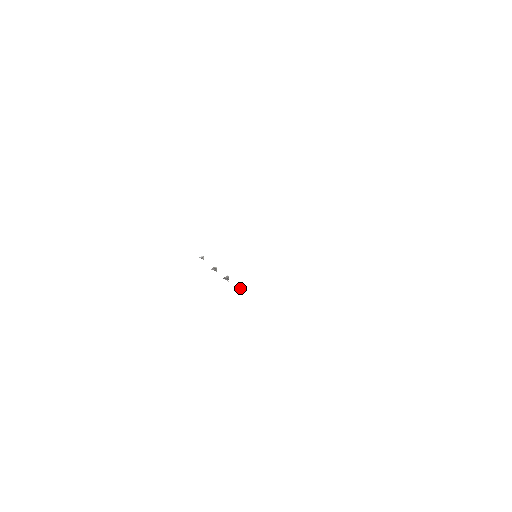
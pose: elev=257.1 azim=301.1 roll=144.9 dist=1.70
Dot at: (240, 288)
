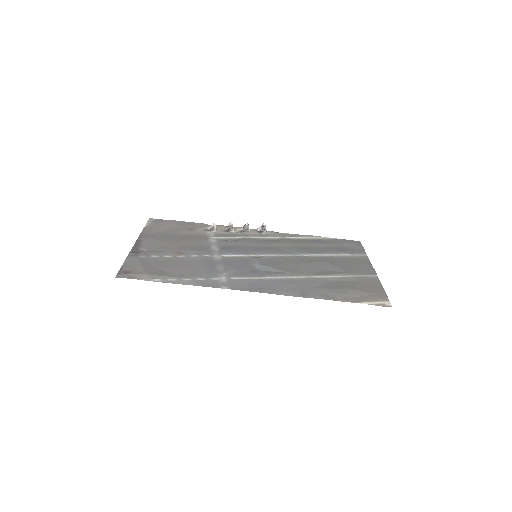
Dot at: (264, 228)
